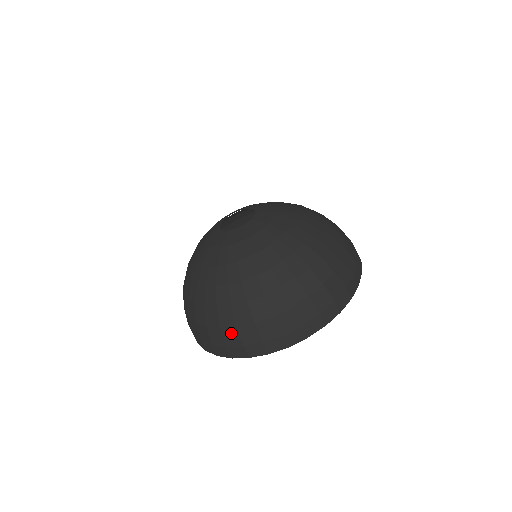
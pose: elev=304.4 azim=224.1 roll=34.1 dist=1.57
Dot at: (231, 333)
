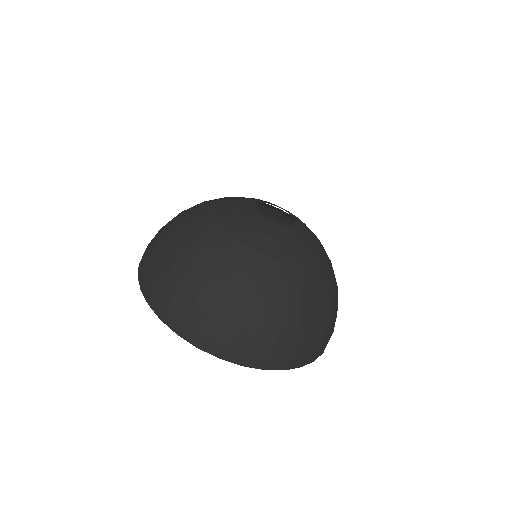
Dot at: (318, 337)
